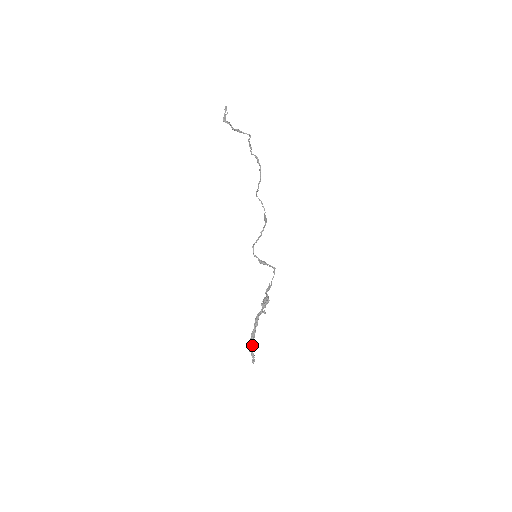
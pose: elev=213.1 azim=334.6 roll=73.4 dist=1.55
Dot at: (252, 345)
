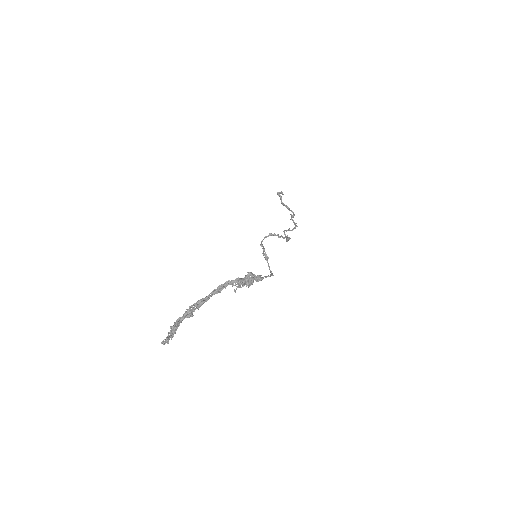
Dot at: (187, 315)
